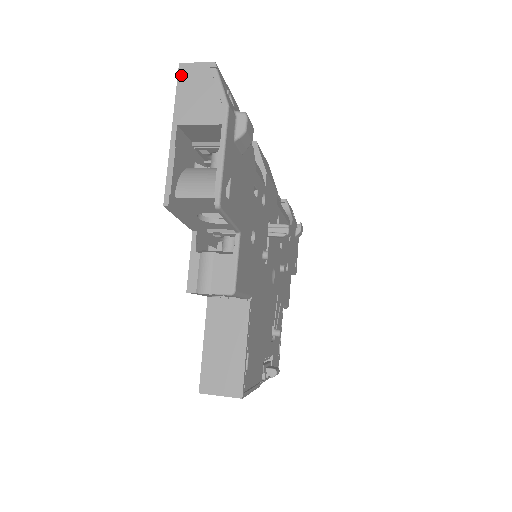
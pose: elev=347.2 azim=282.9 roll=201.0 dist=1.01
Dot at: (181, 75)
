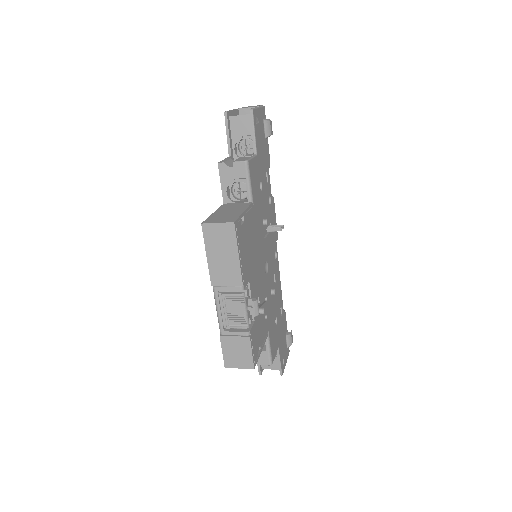
Dot at: occluded
